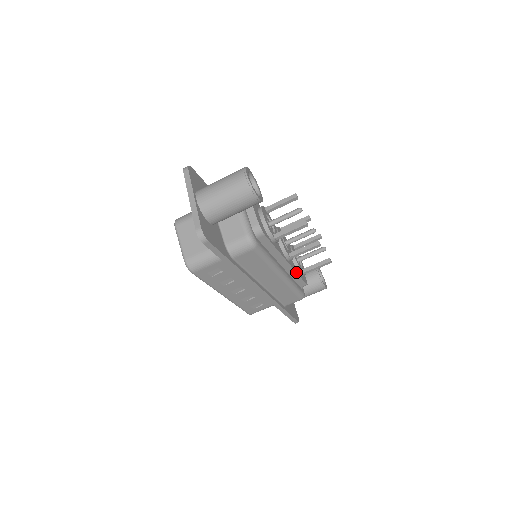
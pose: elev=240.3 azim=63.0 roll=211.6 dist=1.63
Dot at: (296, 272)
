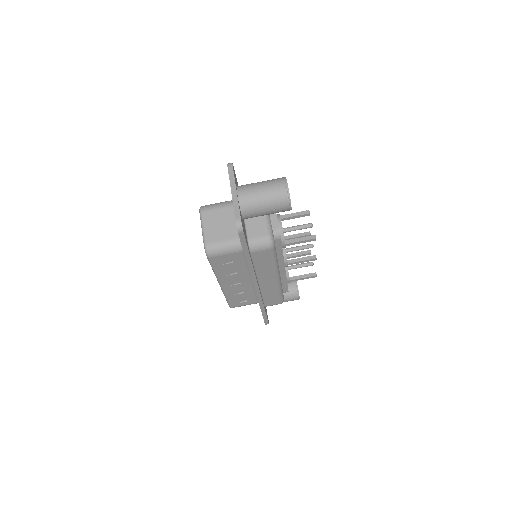
Dot at: (286, 278)
